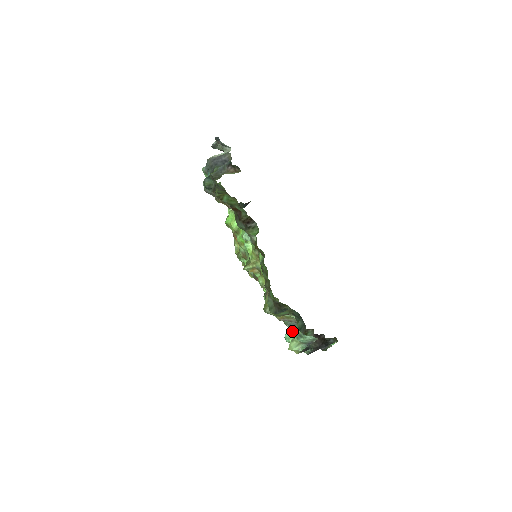
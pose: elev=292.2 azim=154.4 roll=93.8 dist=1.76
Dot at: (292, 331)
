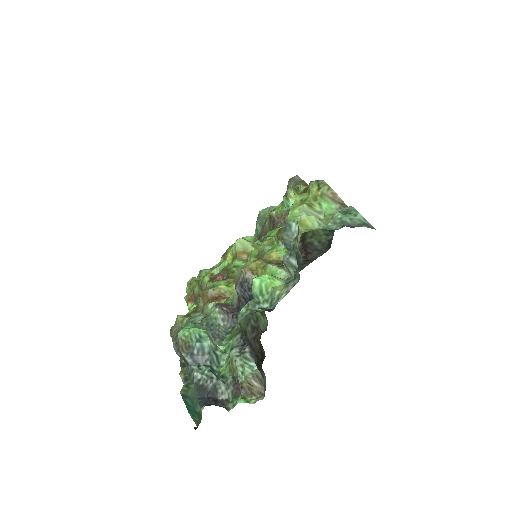
Dot at: (207, 330)
